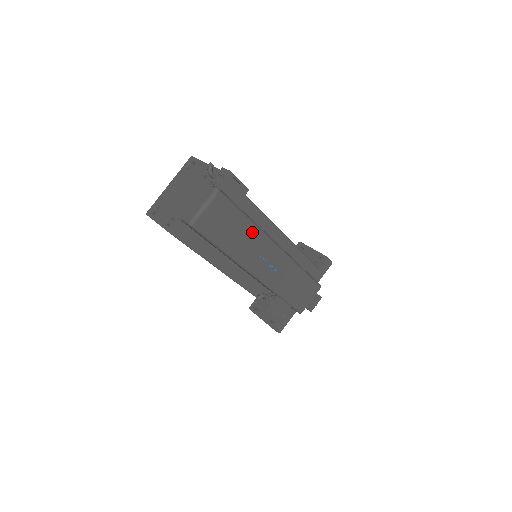
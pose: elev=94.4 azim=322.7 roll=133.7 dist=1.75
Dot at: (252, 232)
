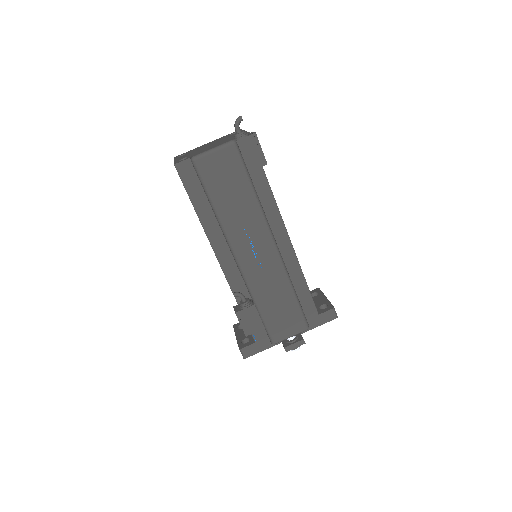
Dot at: (252, 209)
